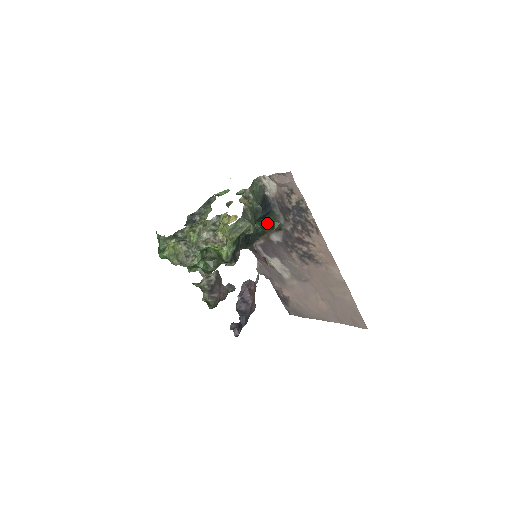
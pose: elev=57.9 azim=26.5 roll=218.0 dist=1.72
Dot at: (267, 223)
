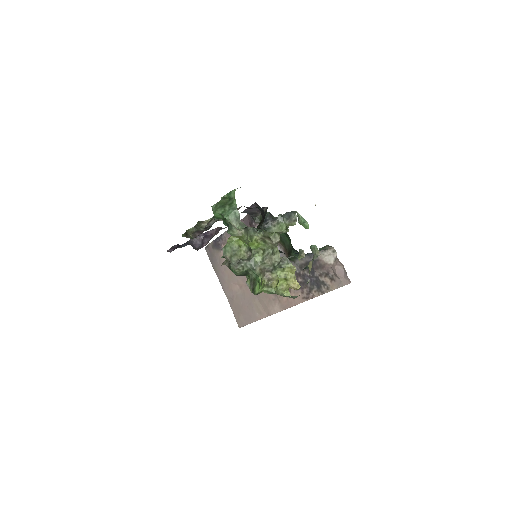
Dot at: (287, 241)
